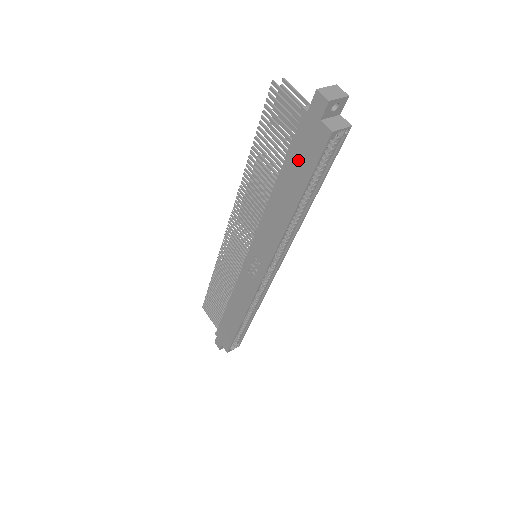
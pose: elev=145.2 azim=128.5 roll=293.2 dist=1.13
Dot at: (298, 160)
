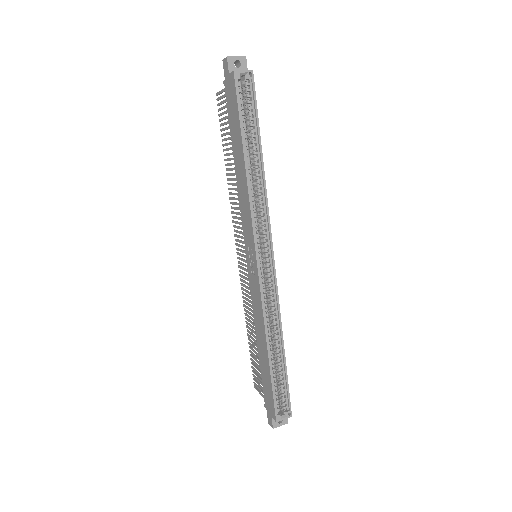
Dot at: (233, 118)
